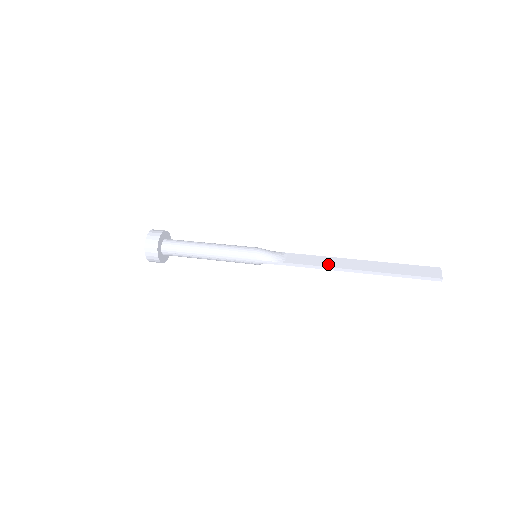
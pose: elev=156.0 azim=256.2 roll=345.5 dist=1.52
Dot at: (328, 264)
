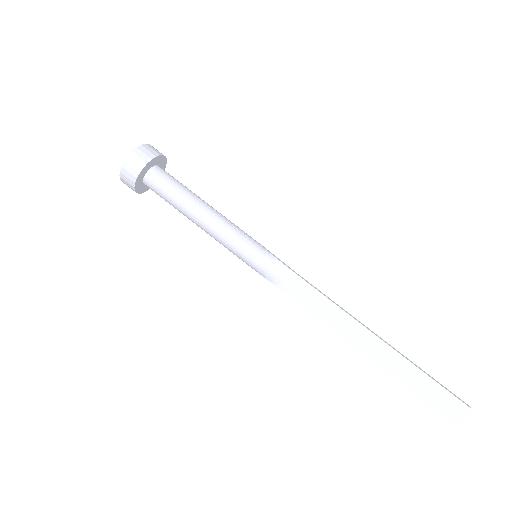
Dot at: (334, 324)
